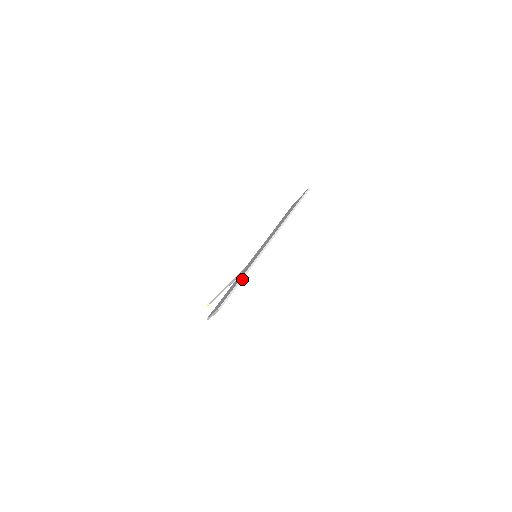
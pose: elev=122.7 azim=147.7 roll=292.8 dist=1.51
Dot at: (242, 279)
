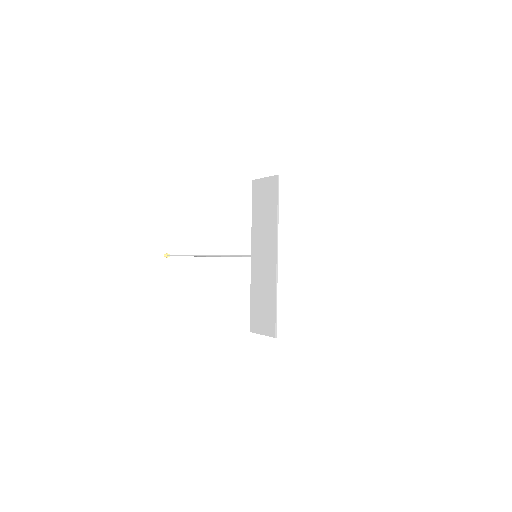
Dot at: occluded
